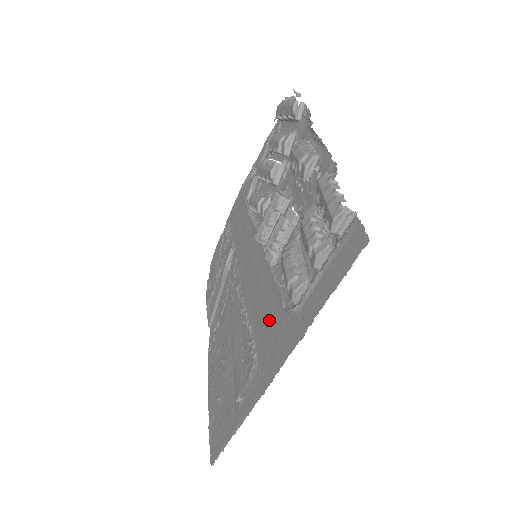
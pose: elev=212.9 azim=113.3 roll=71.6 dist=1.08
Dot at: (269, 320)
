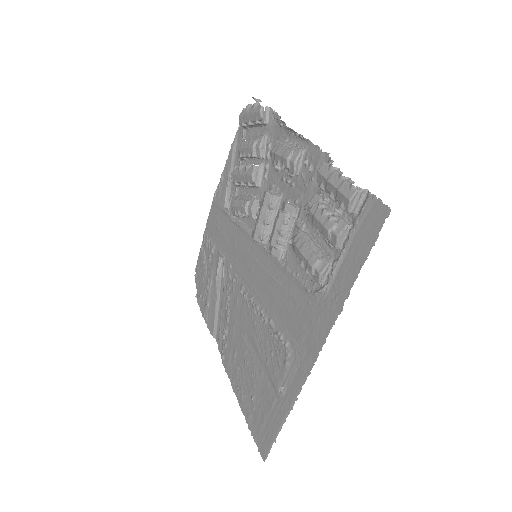
Dot at: (294, 308)
